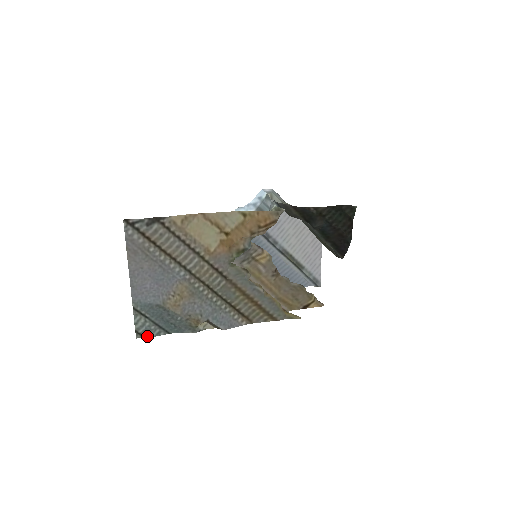
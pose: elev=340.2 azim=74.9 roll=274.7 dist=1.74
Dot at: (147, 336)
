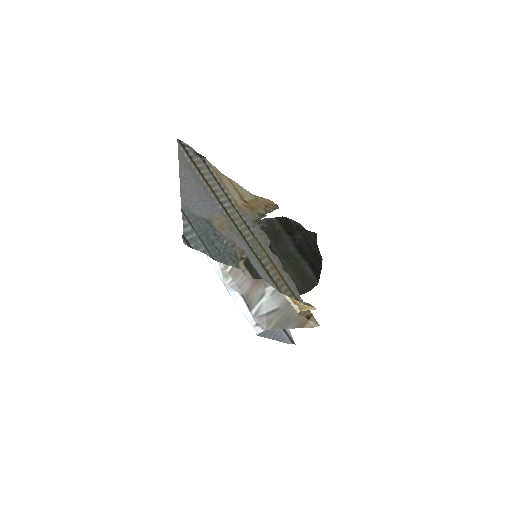
Dot at: (194, 248)
